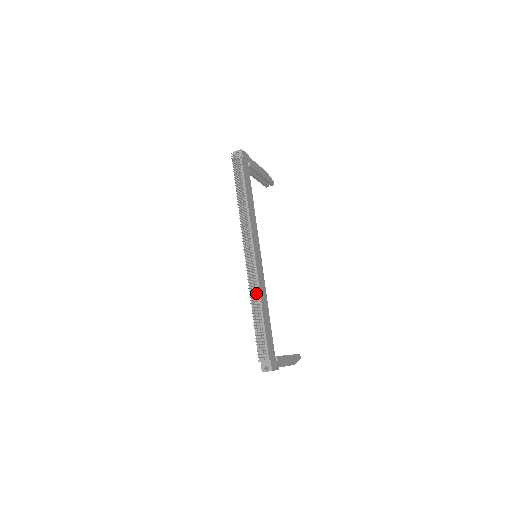
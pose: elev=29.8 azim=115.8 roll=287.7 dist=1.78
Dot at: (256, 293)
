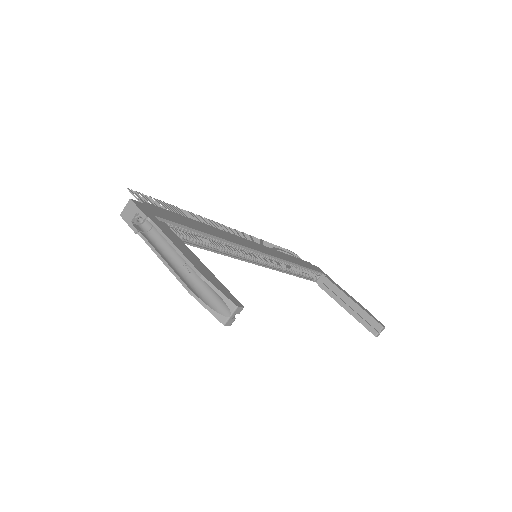
Dot at: occluded
